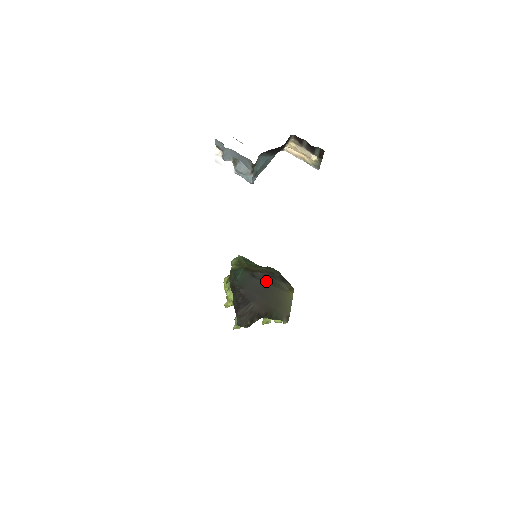
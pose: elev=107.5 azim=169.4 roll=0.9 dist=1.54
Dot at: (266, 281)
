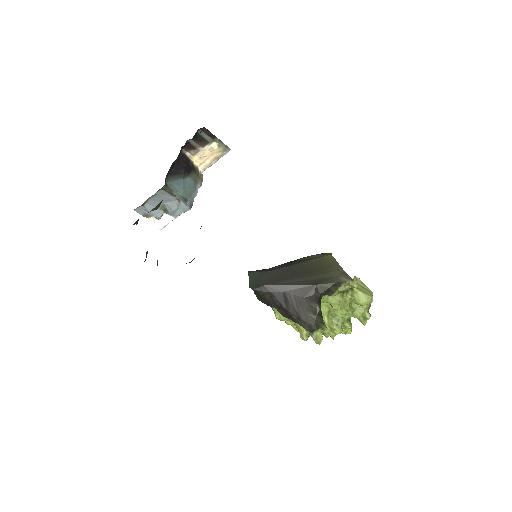
Dot at: (287, 266)
